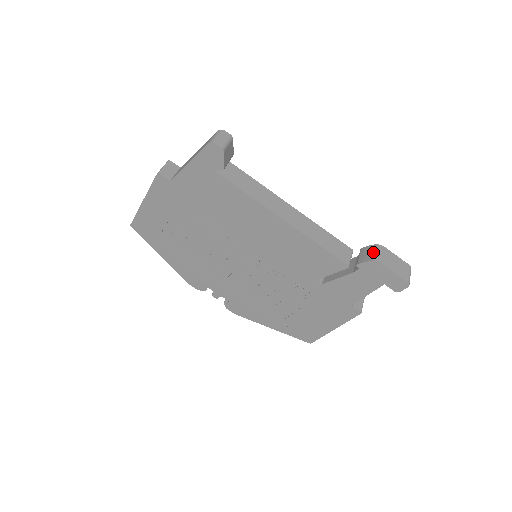
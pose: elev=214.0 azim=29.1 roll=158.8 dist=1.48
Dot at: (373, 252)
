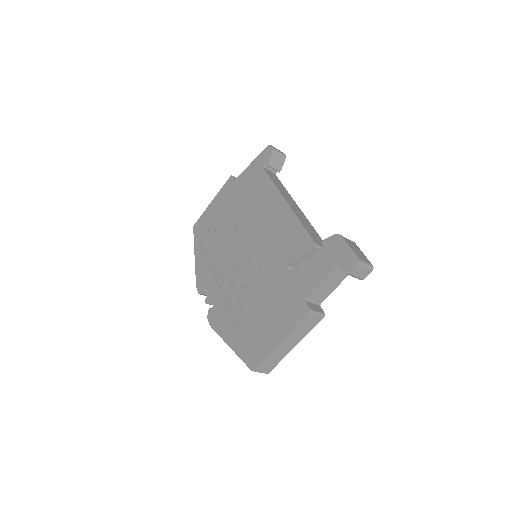
Dot at: occluded
